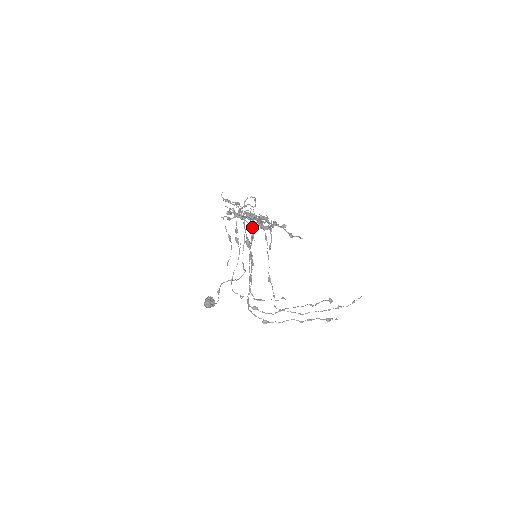
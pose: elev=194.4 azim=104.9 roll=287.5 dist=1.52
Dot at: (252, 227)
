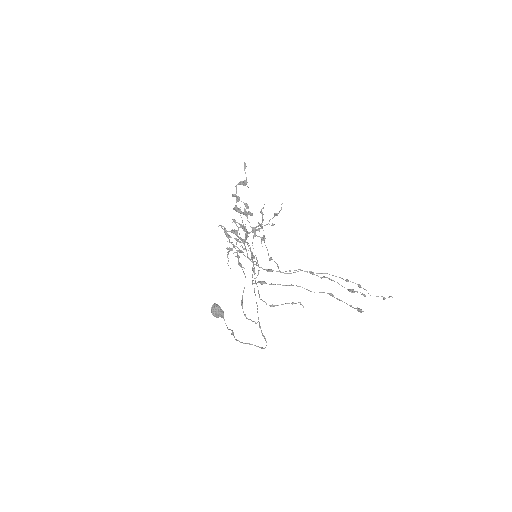
Dot at: (245, 228)
